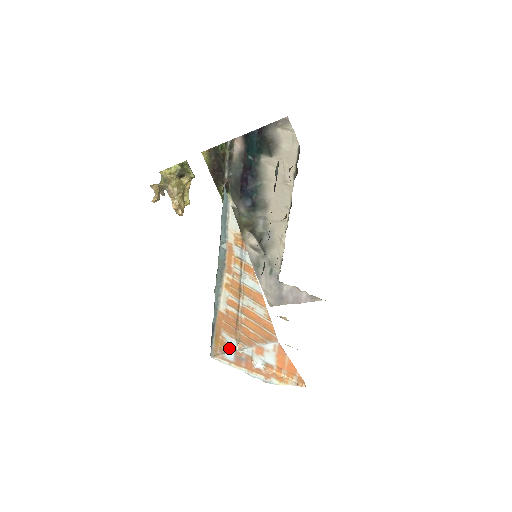
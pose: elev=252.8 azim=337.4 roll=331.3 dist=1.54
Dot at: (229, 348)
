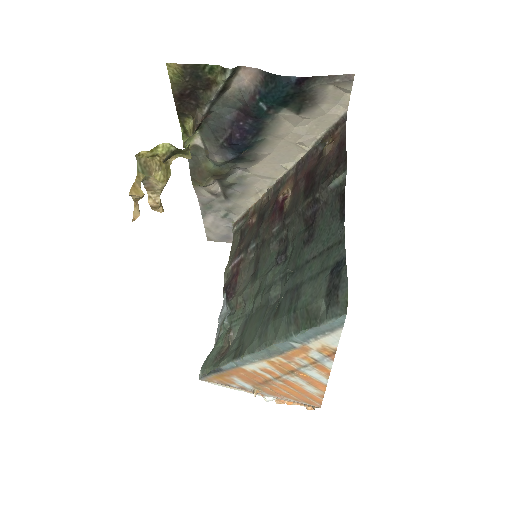
Dot at: (236, 386)
